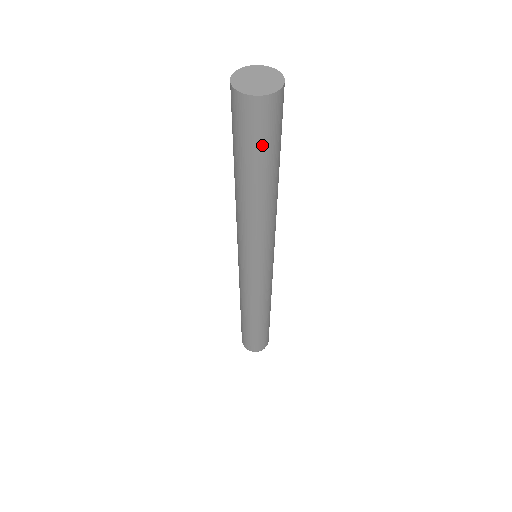
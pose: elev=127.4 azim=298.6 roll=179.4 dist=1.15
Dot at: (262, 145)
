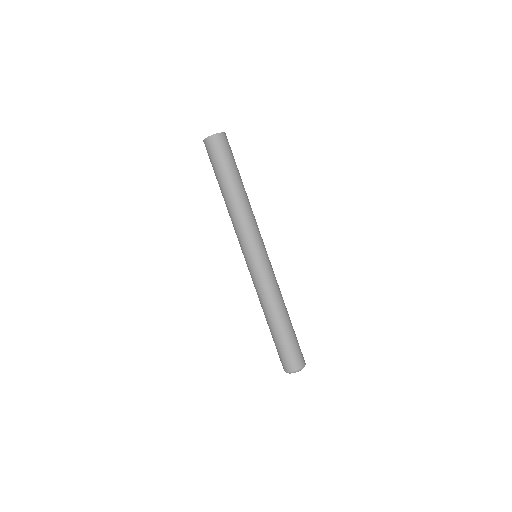
Dot at: (227, 158)
